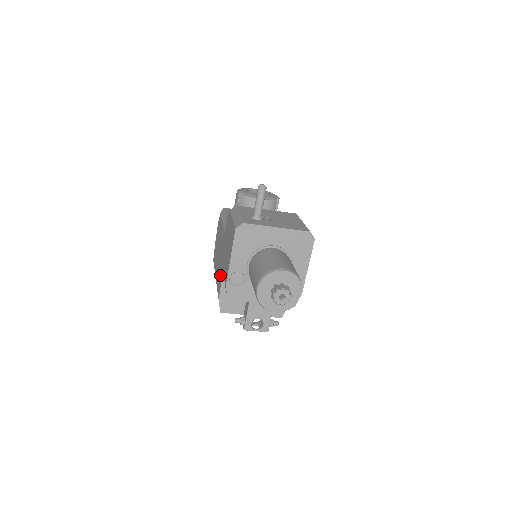
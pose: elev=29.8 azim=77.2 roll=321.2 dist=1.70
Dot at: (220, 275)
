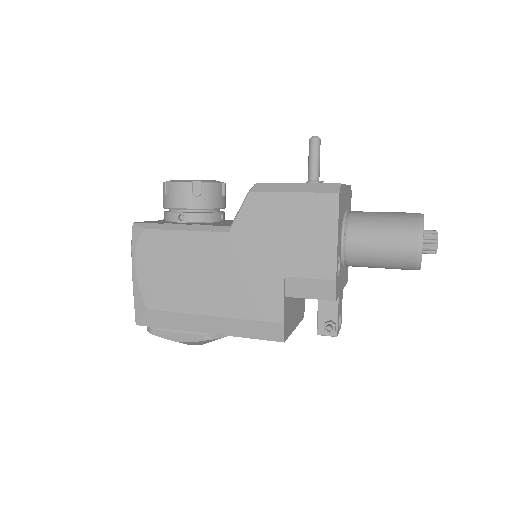
Dot at: (262, 292)
